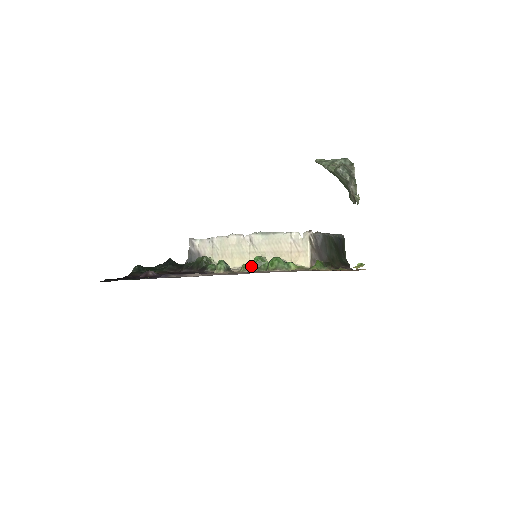
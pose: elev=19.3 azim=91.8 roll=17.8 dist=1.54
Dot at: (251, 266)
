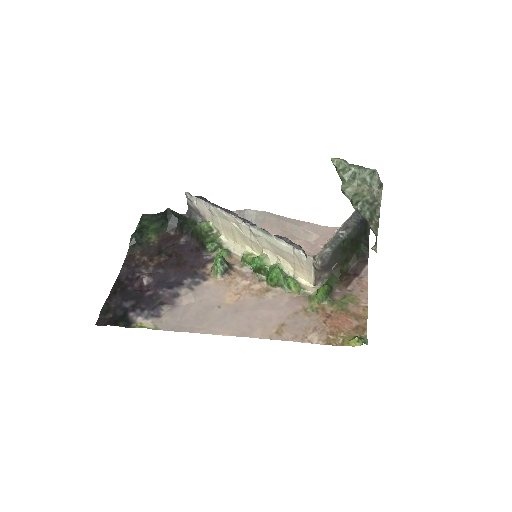
Dot at: (251, 266)
